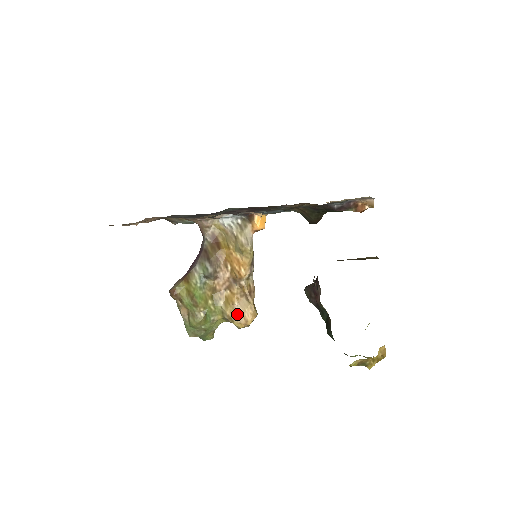
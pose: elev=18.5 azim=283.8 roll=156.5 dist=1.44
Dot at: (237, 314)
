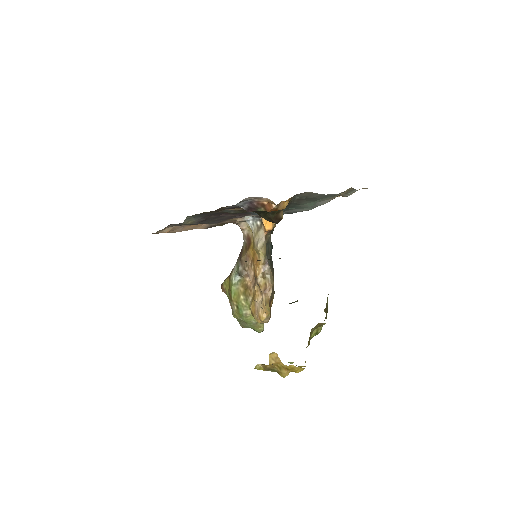
Dot at: (256, 310)
